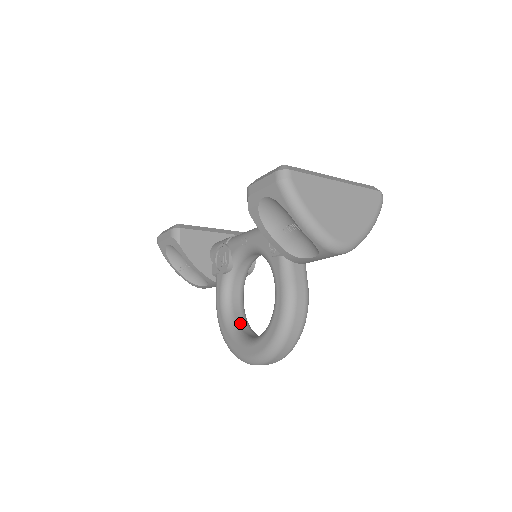
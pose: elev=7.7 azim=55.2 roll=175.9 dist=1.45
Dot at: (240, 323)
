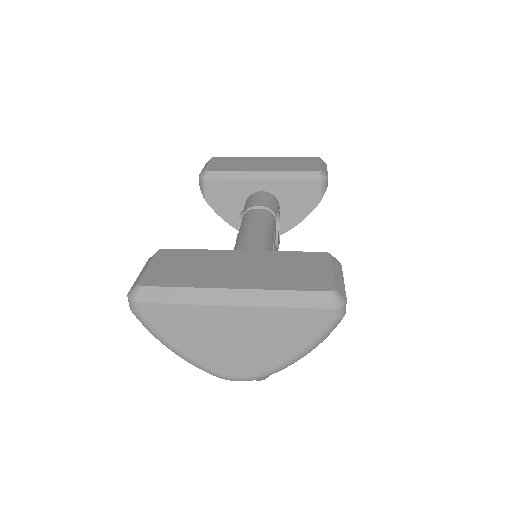
Dot at: occluded
